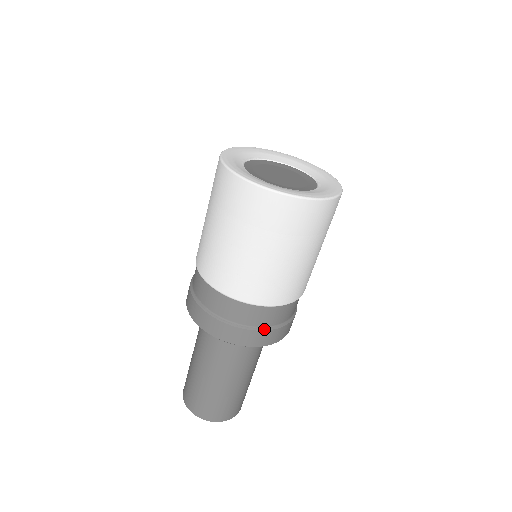
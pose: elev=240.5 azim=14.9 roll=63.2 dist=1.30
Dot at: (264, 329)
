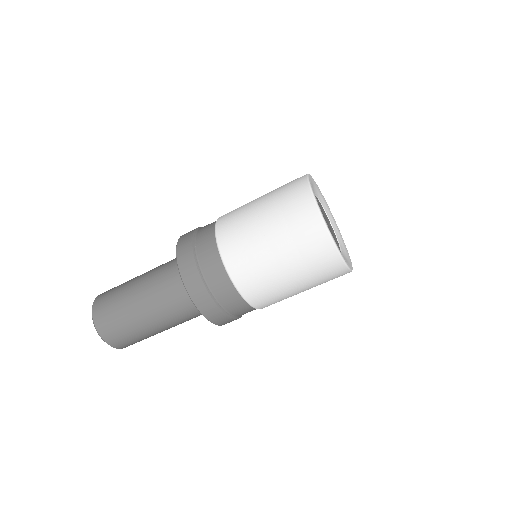
Dot at: (225, 312)
